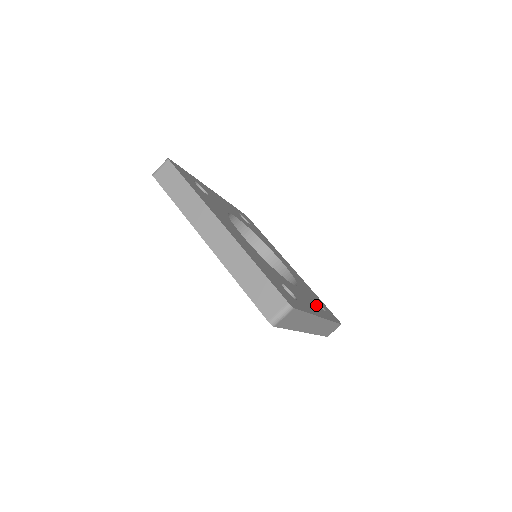
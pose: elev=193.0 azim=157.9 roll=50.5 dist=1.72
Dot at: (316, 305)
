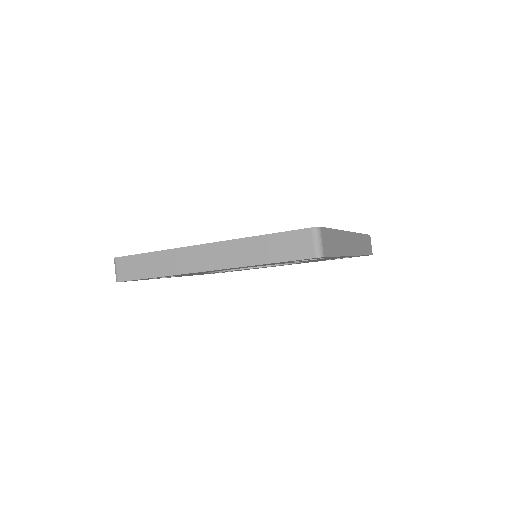
Dot at: occluded
